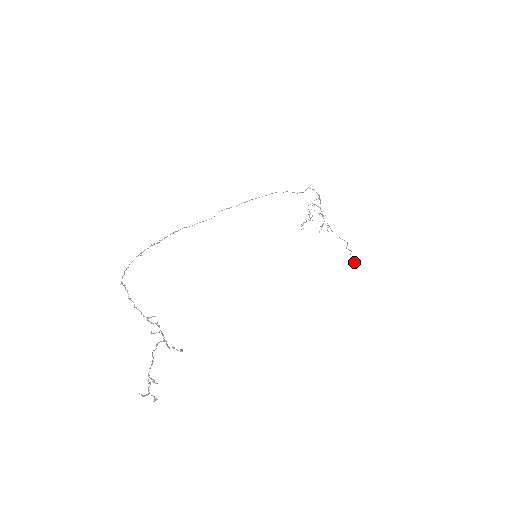
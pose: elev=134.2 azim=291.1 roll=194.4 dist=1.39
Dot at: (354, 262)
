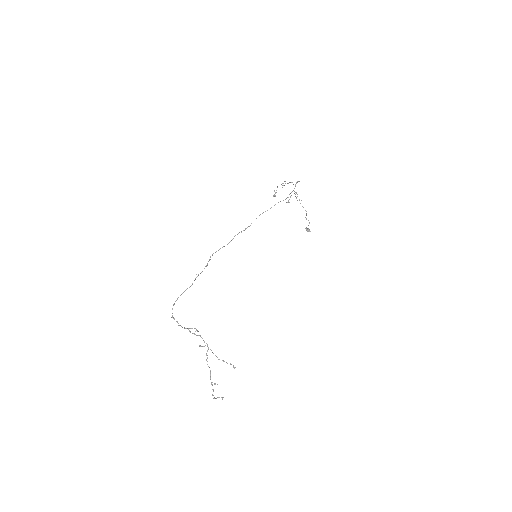
Dot at: occluded
